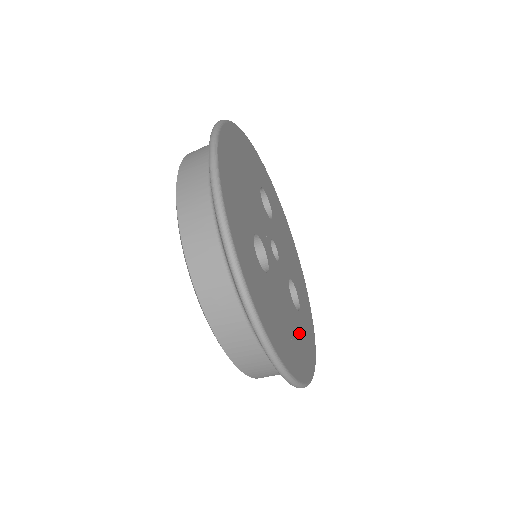
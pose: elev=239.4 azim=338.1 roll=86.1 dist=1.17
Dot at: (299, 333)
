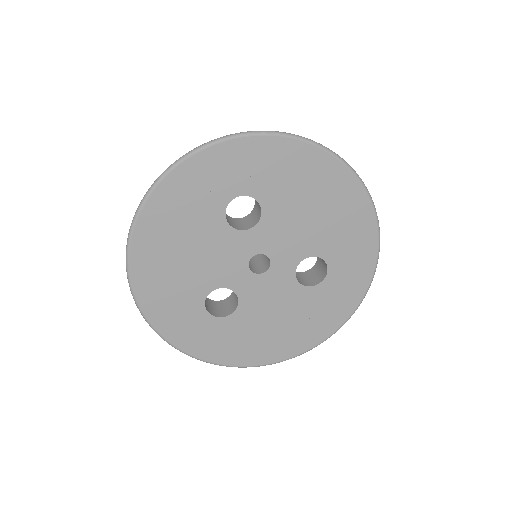
Dot at: (311, 310)
